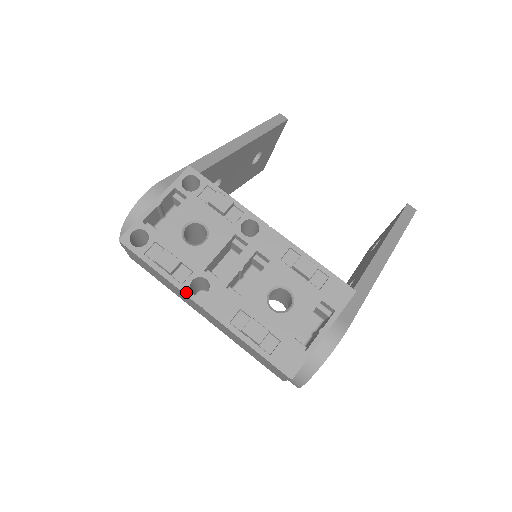
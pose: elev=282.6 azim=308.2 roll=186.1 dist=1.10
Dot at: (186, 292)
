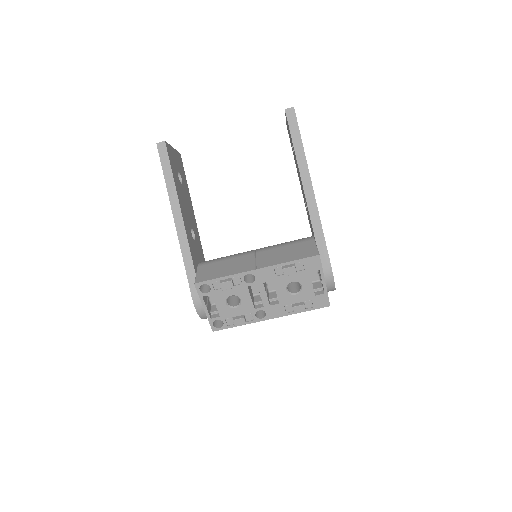
Dot at: (259, 321)
